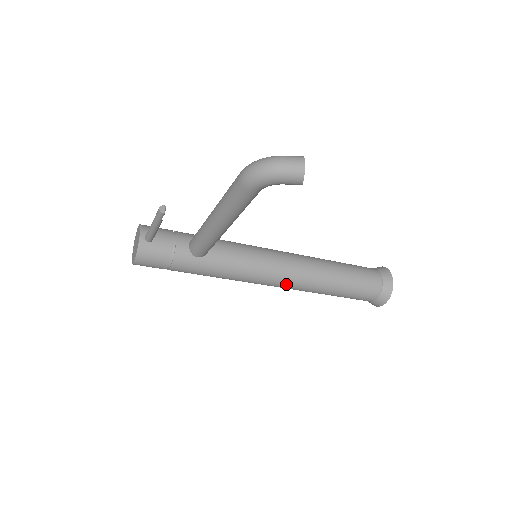
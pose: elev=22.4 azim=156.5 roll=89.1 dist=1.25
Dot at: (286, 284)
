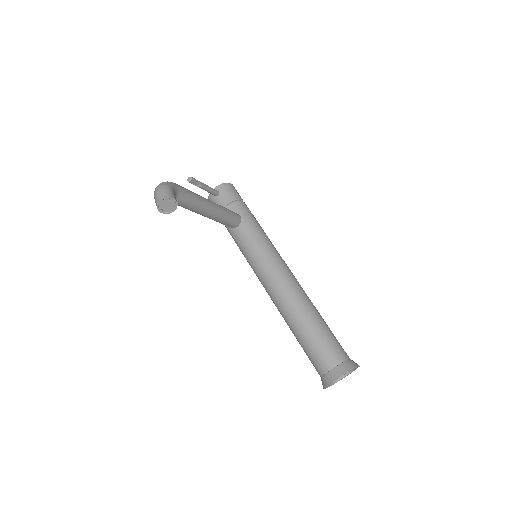
Dot at: (268, 294)
